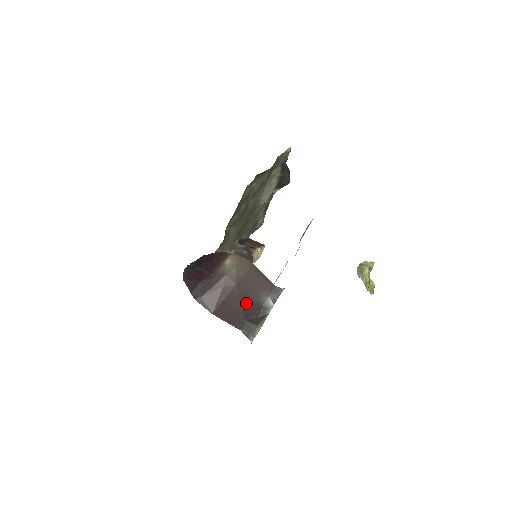
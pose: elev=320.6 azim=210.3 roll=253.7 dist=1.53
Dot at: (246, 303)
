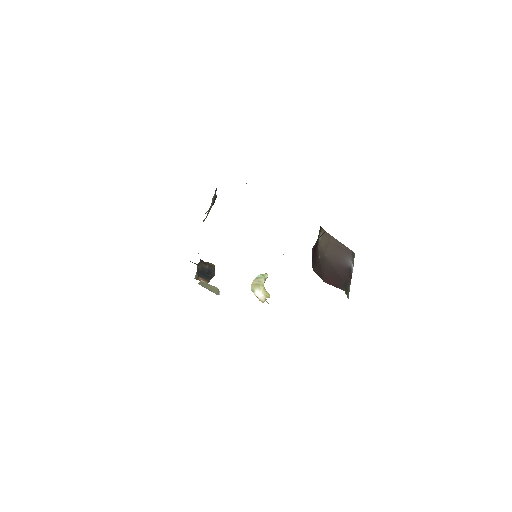
Dot at: (339, 269)
